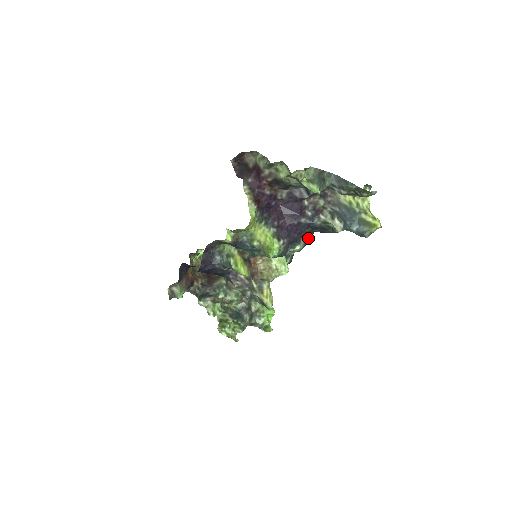
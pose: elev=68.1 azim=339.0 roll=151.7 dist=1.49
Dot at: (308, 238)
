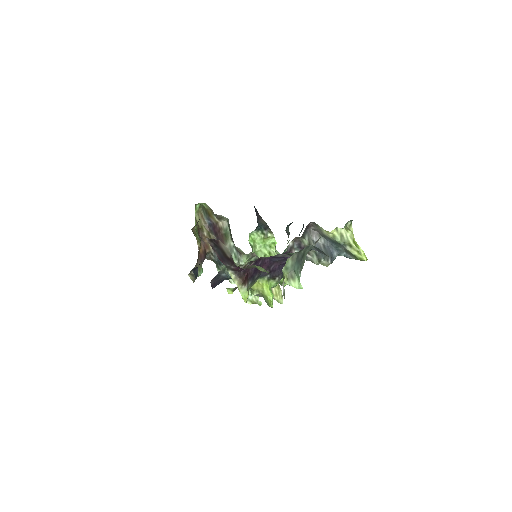
Dot at: (300, 232)
